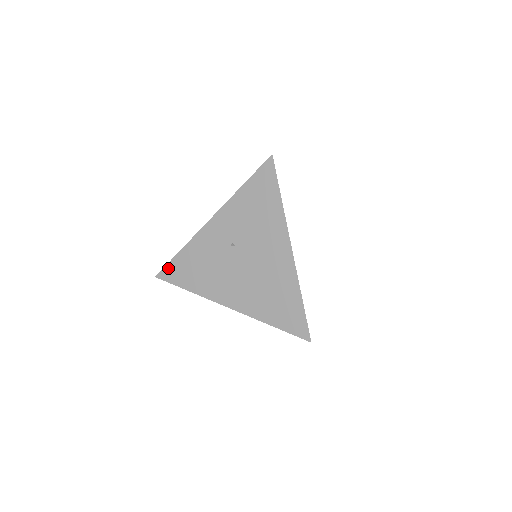
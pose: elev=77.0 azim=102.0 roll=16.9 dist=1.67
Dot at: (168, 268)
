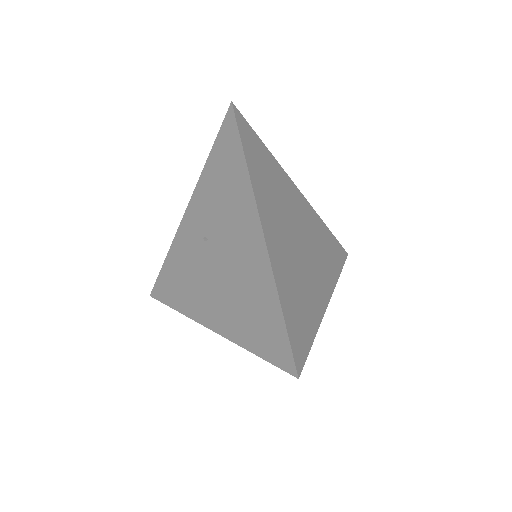
Dot at: (158, 283)
